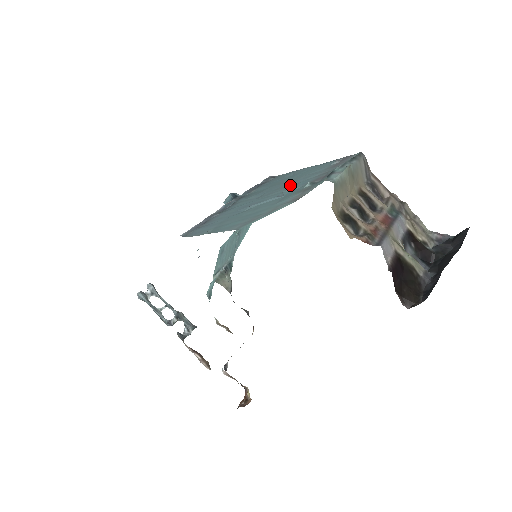
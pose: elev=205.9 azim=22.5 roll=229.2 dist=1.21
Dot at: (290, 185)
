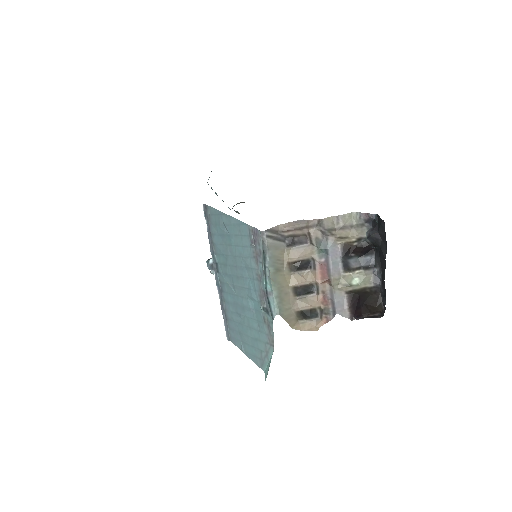
Dot at: (244, 281)
